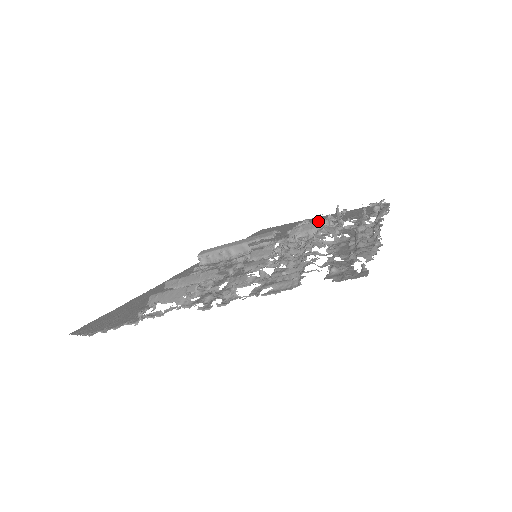
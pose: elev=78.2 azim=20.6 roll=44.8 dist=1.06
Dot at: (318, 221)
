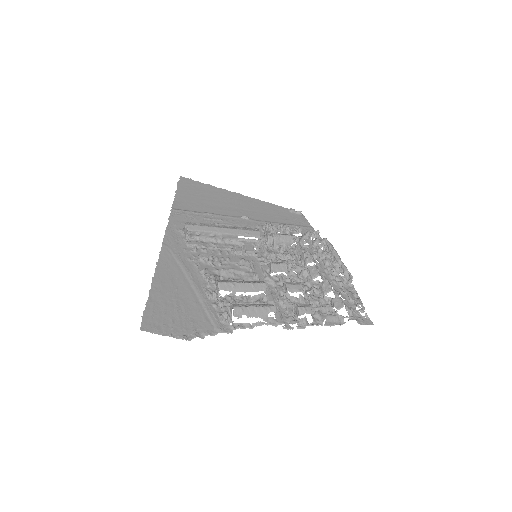
Dot at: (292, 236)
